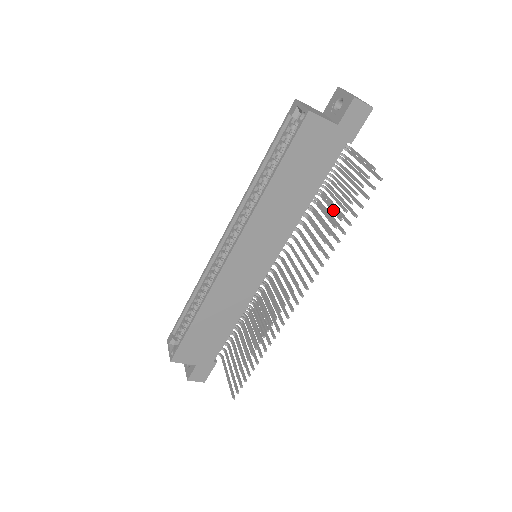
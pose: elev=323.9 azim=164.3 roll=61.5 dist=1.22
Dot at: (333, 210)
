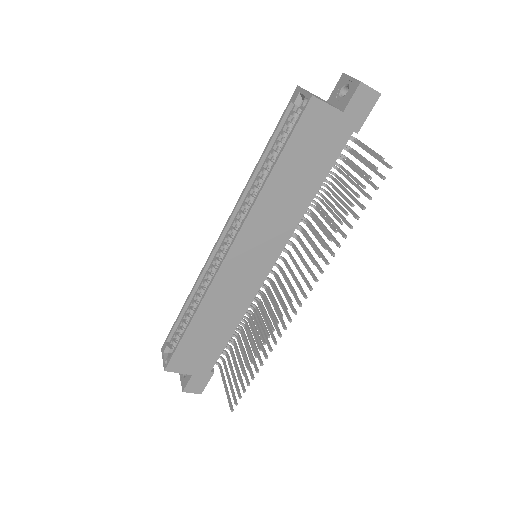
Dot at: (338, 205)
